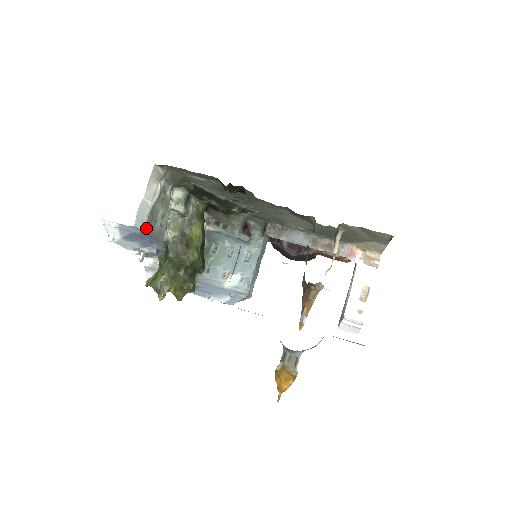
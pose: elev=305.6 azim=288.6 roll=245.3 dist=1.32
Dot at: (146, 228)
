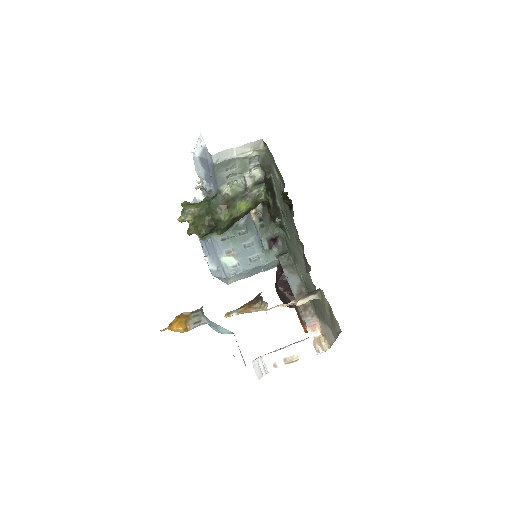
Dot at: (216, 165)
